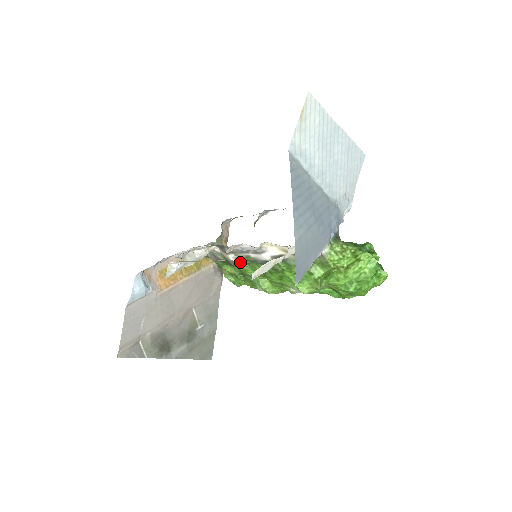
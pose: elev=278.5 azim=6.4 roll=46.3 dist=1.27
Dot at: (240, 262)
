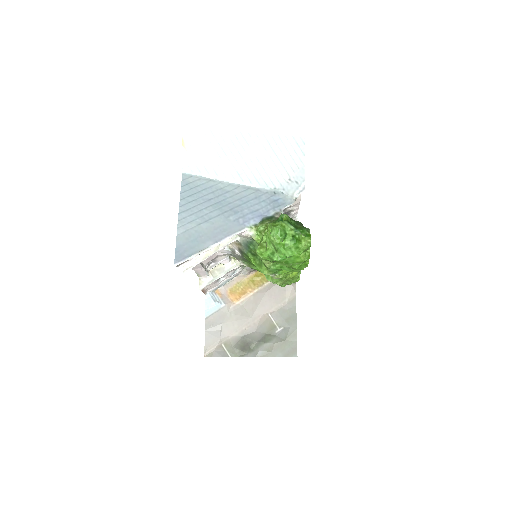
Dot at: (246, 264)
